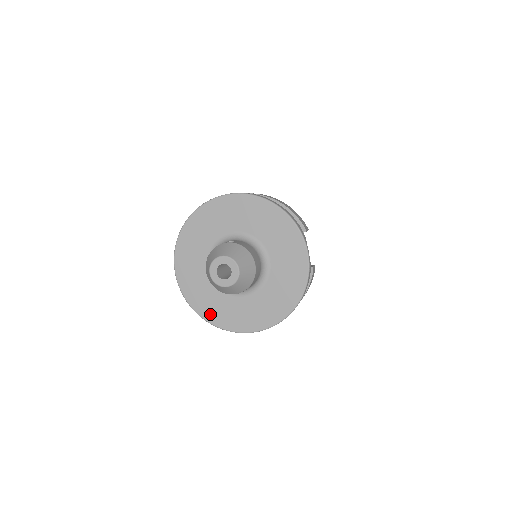
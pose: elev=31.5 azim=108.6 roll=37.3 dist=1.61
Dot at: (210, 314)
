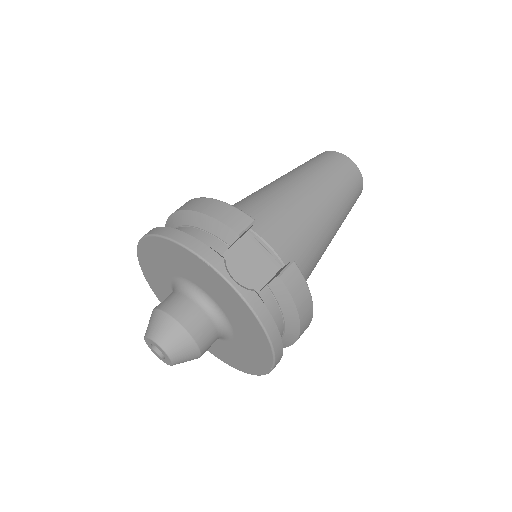
Dot at: (225, 359)
